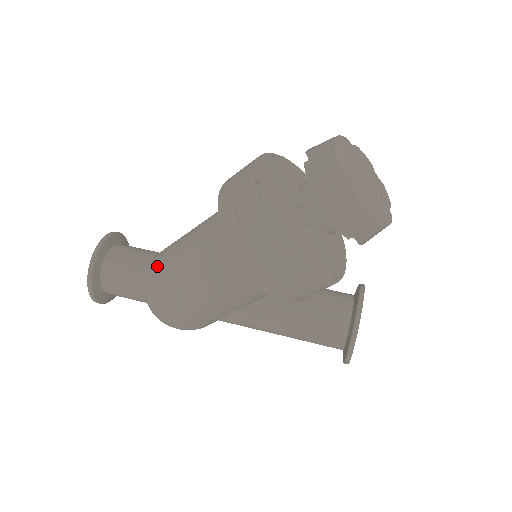
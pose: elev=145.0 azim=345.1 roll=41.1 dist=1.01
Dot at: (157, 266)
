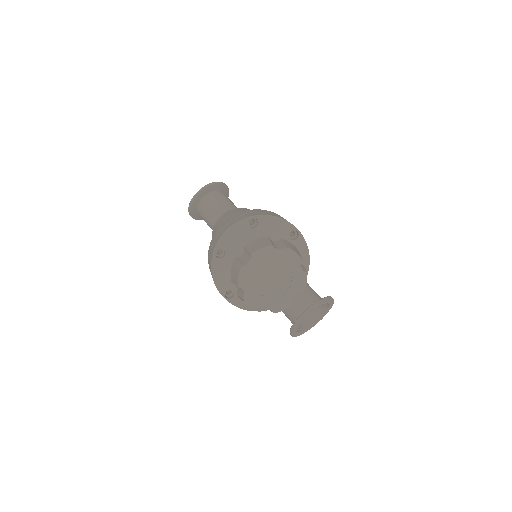
Dot at: (214, 228)
